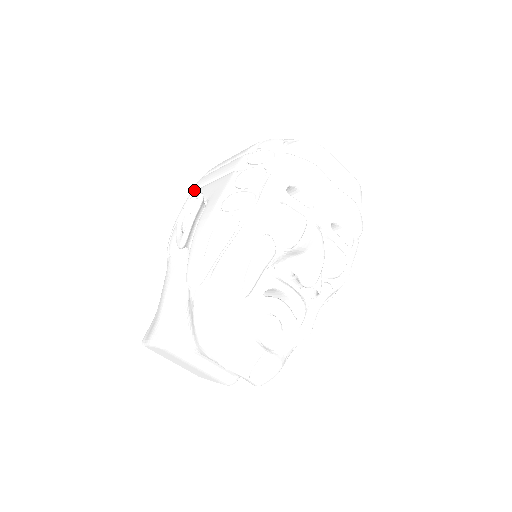
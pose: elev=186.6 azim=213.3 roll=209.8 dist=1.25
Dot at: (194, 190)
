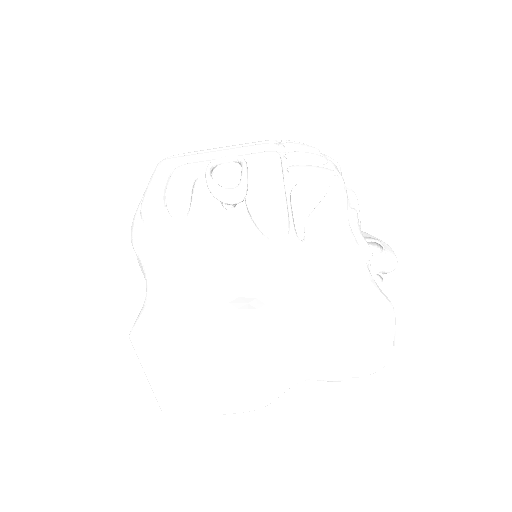
Dot at: (170, 165)
